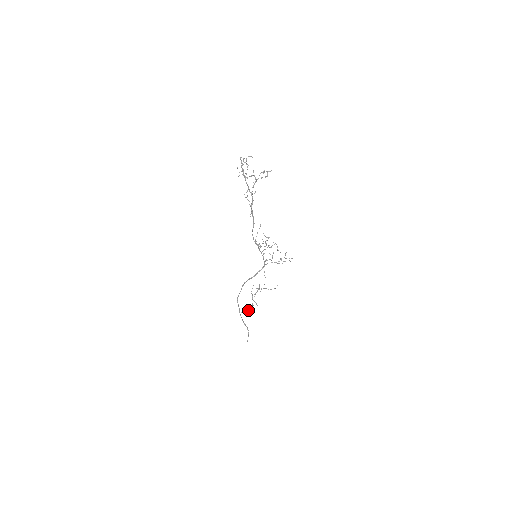
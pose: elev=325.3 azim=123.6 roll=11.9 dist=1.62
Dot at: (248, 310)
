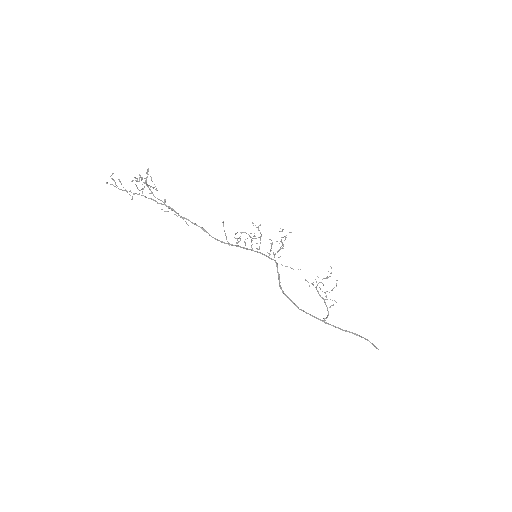
Dot at: occluded
